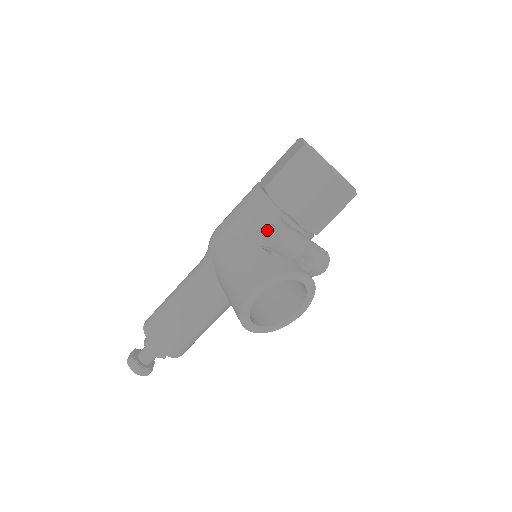
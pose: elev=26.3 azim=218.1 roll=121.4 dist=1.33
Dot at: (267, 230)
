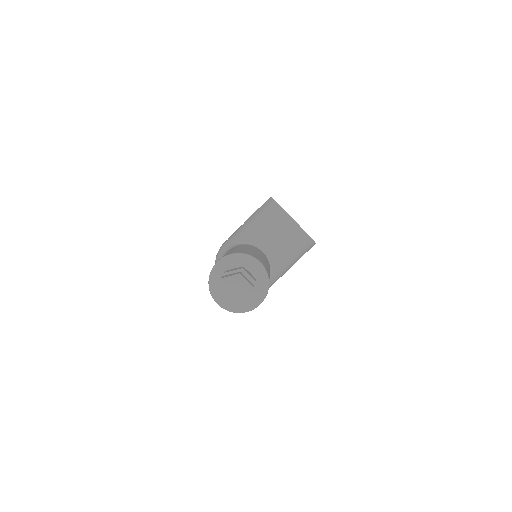
Dot at: occluded
